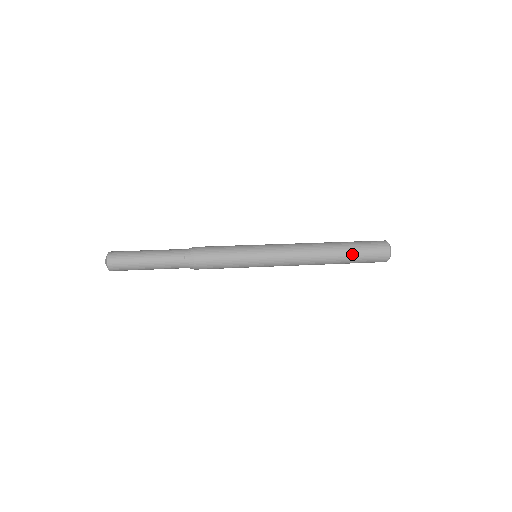
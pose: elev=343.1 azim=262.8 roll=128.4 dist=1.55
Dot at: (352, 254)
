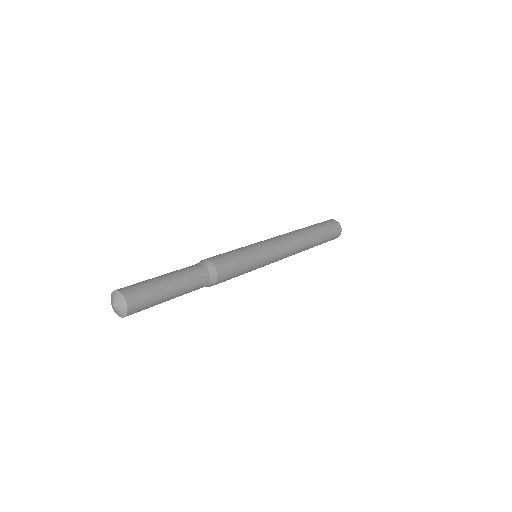
Dot at: (321, 231)
